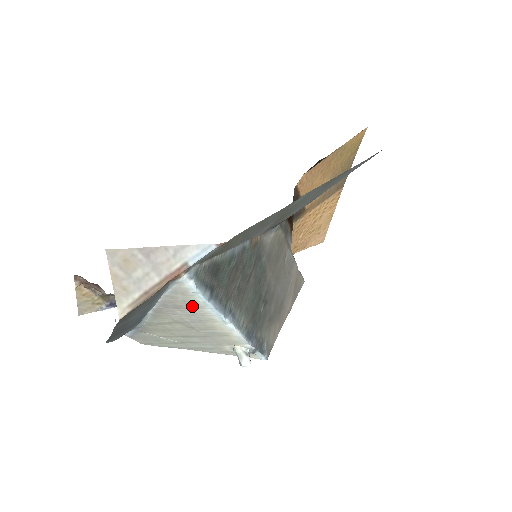
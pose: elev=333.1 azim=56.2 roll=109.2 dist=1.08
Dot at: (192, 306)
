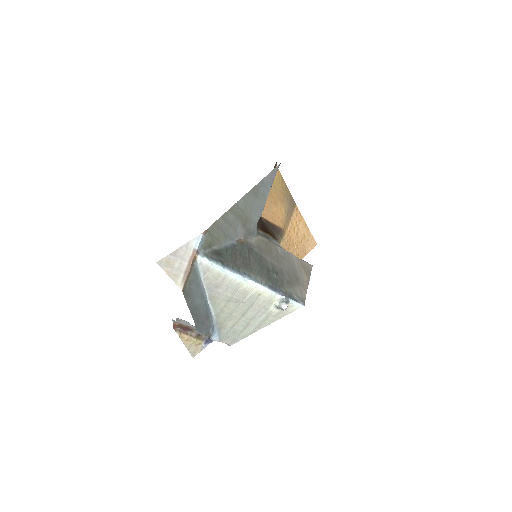
Dot at: (221, 279)
